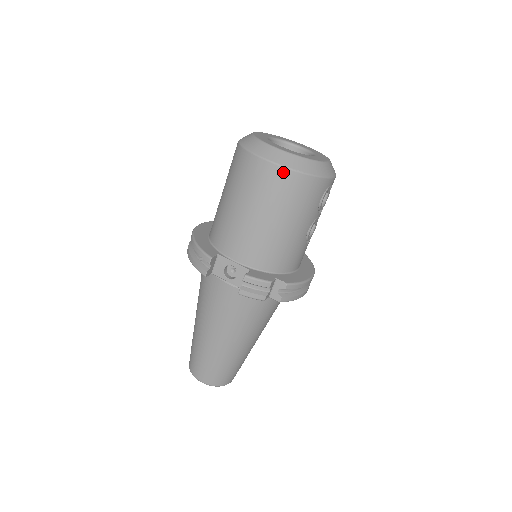
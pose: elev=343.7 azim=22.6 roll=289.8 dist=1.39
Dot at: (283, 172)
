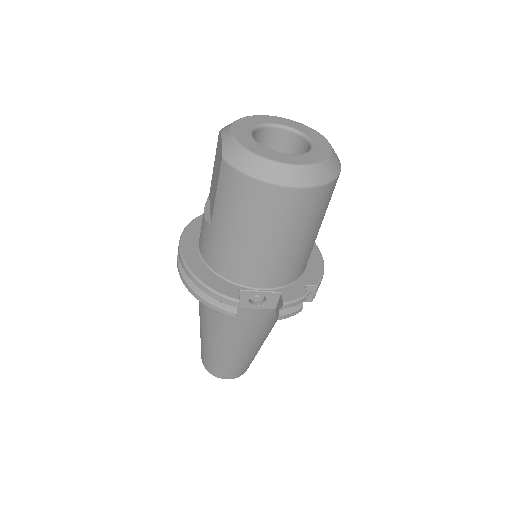
Dot at: (307, 193)
